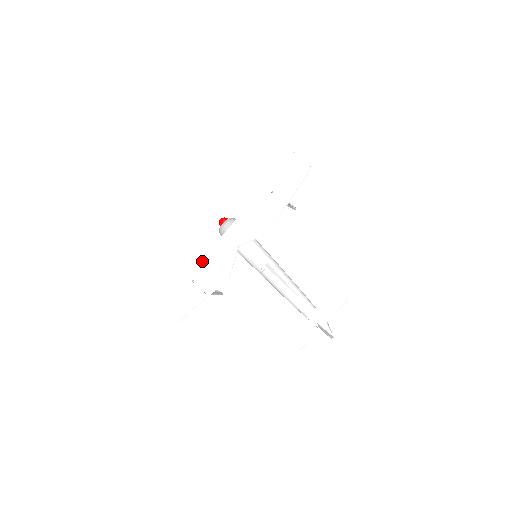
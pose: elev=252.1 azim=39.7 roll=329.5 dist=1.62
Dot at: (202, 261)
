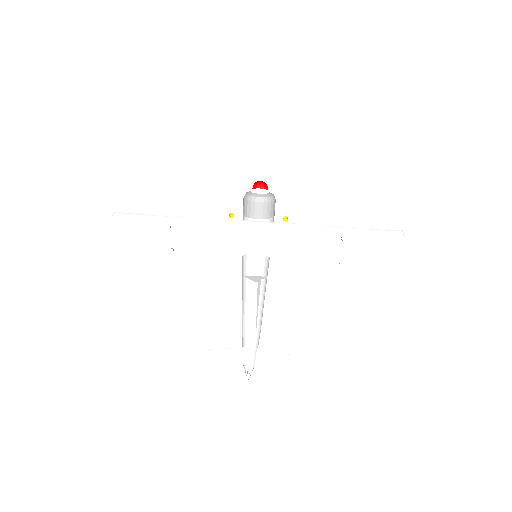
Dot at: (203, 219)
